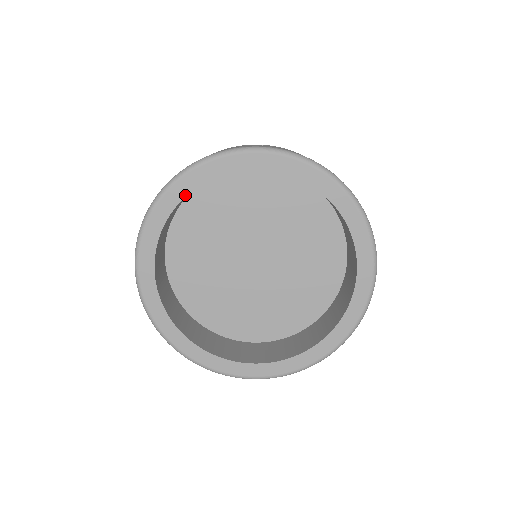
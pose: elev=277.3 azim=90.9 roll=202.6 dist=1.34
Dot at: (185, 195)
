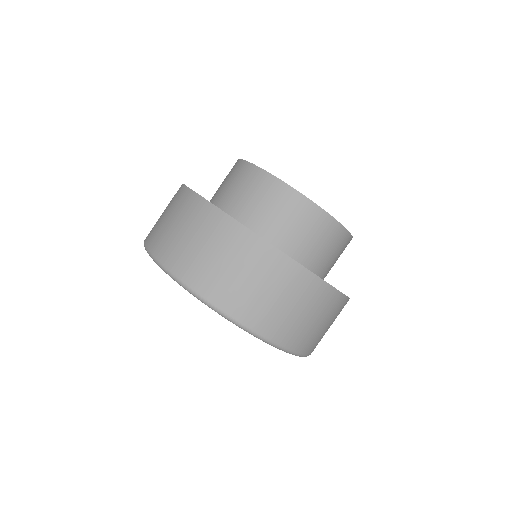
Dot at: occluded
